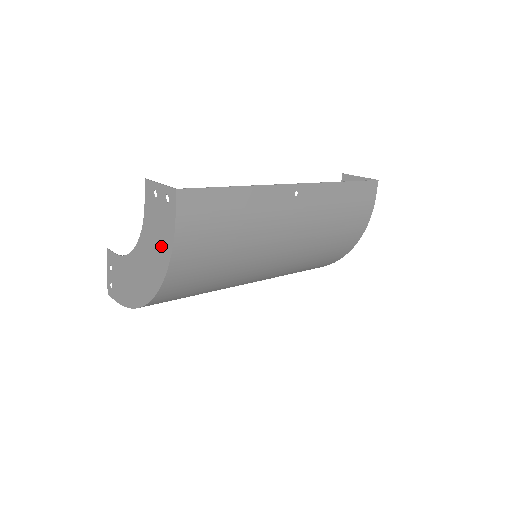
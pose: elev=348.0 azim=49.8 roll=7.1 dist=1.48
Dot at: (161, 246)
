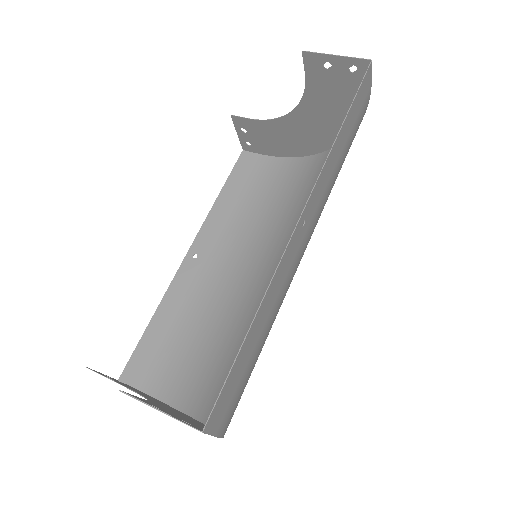
Dot at: occluded
